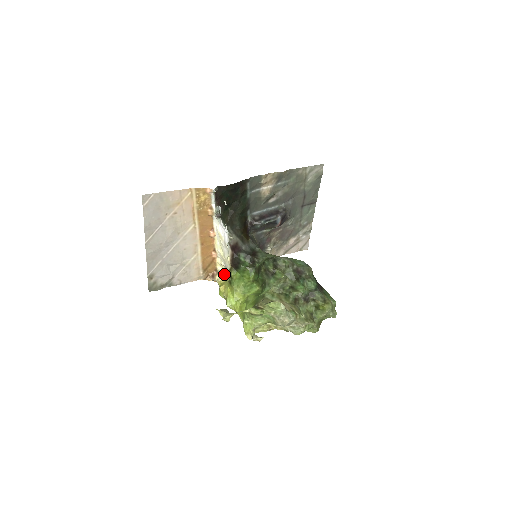
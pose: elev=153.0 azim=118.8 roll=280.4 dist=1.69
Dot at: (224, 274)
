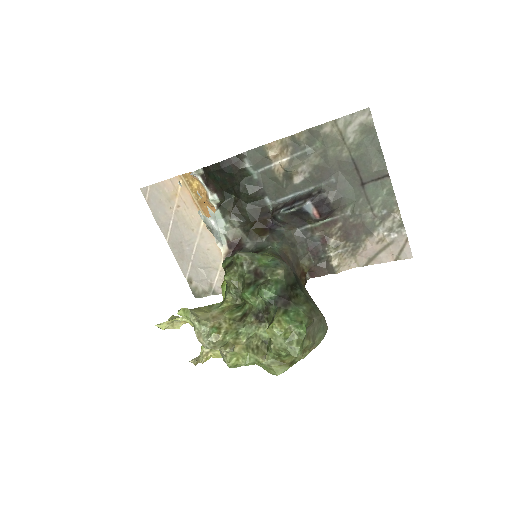
Dot at: occluded
